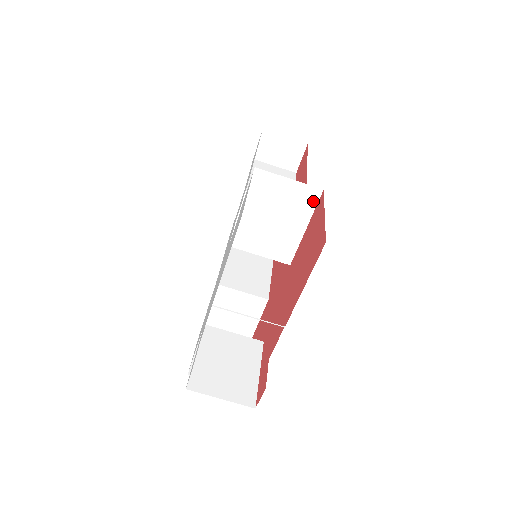
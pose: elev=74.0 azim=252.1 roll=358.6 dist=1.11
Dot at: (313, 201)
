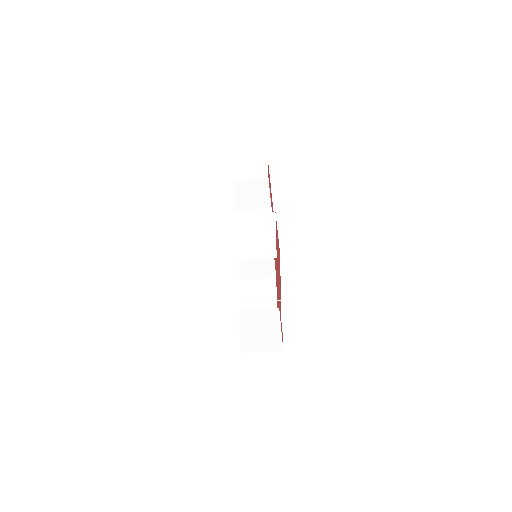
Dot at: (272, 219)
